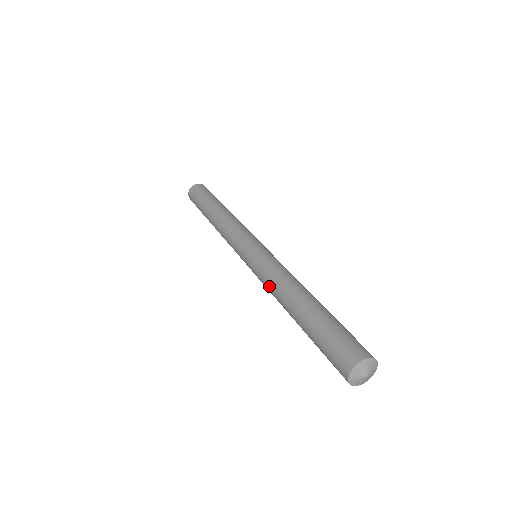
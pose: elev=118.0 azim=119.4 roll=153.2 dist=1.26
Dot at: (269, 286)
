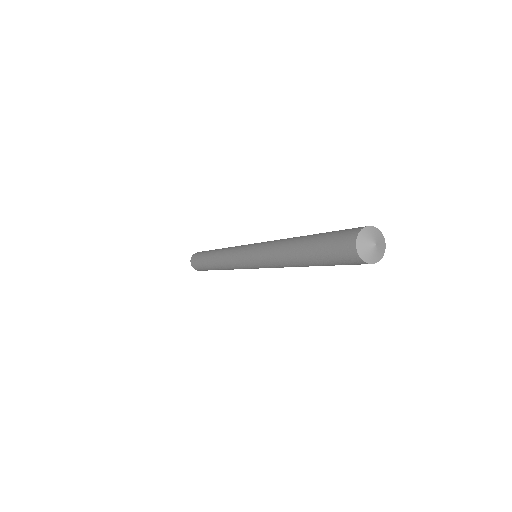
Dot at: (271, 261)
